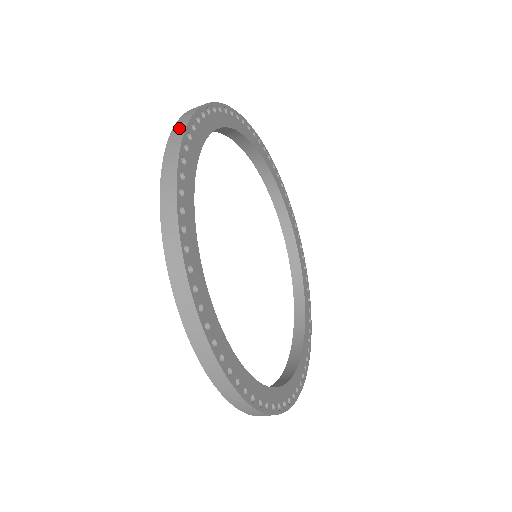
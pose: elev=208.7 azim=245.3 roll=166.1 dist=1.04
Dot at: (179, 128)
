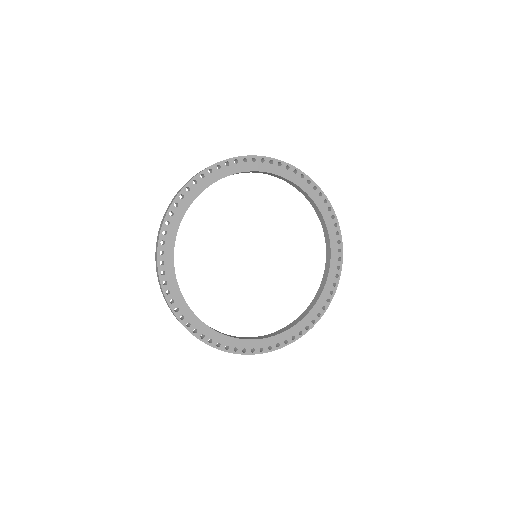
Dot at: (160, 228)
